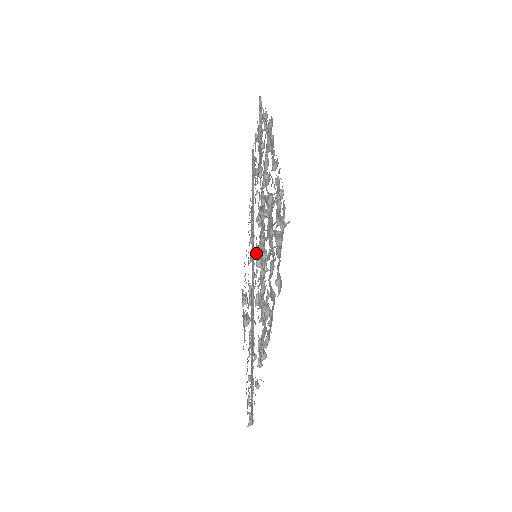
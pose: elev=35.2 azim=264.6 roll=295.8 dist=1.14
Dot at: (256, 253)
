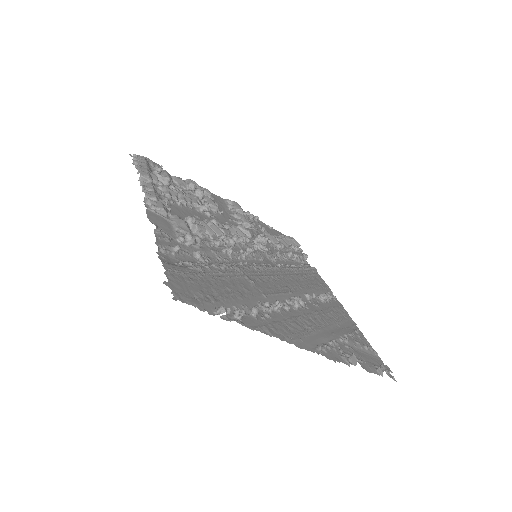
Dot at: occluded
